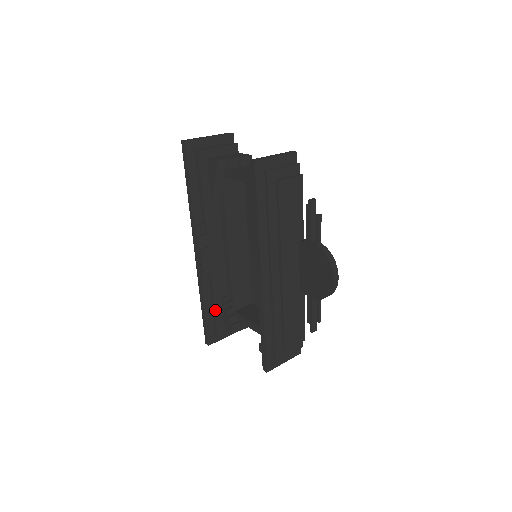
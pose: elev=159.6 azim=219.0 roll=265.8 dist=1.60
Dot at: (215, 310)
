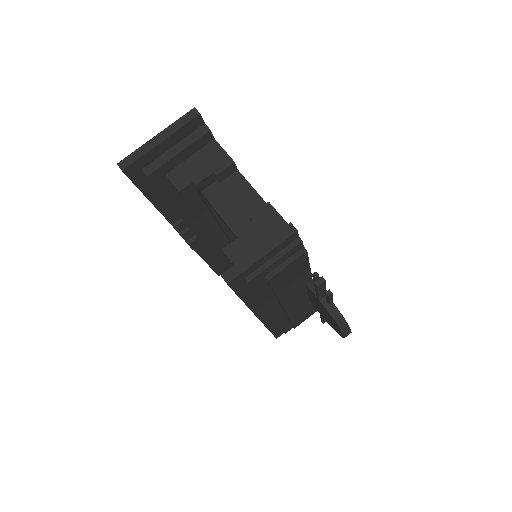
Dot at: (219, 262)
